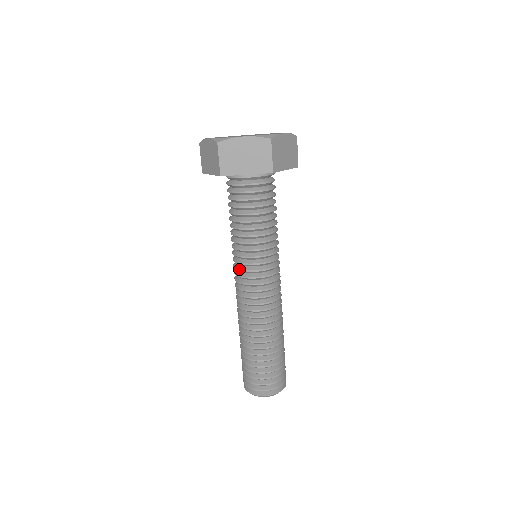
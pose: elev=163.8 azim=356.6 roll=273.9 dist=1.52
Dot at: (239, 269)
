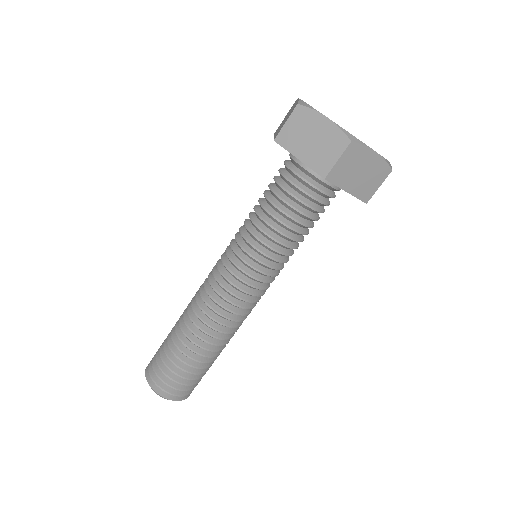
Dot at: (227, 251)
